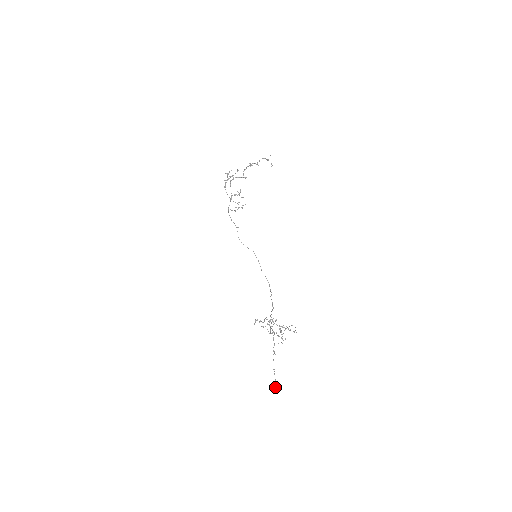
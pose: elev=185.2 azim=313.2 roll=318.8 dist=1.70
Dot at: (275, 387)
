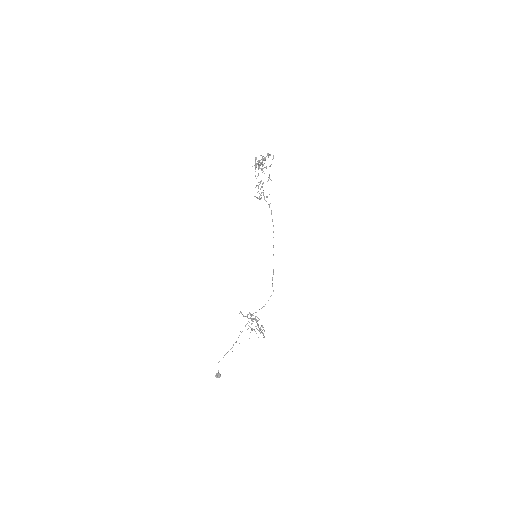
Dot at: (216, 373)
